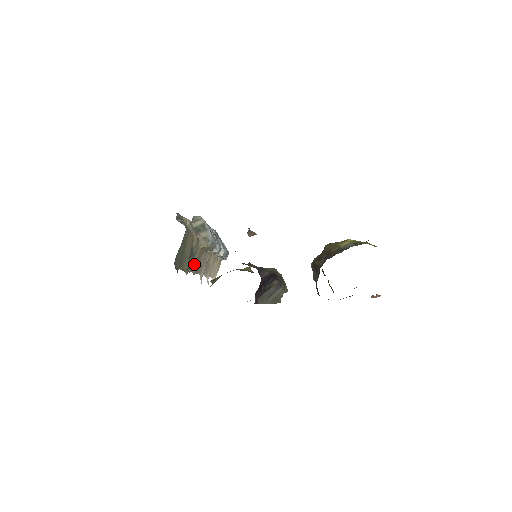
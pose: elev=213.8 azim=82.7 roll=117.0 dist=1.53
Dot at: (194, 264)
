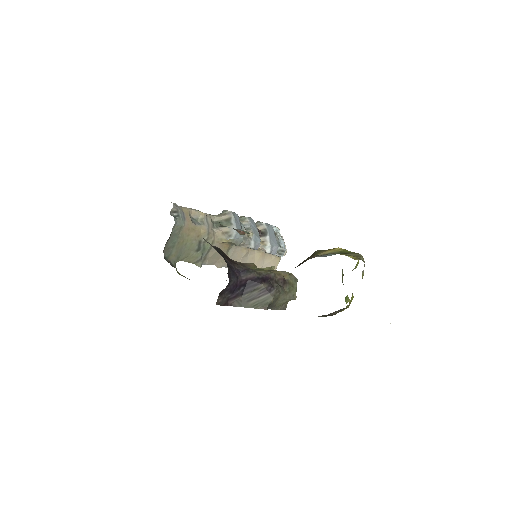
Dot at: (215, 258)
